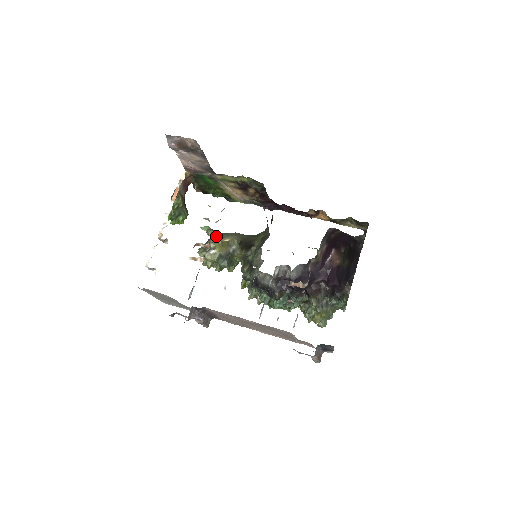
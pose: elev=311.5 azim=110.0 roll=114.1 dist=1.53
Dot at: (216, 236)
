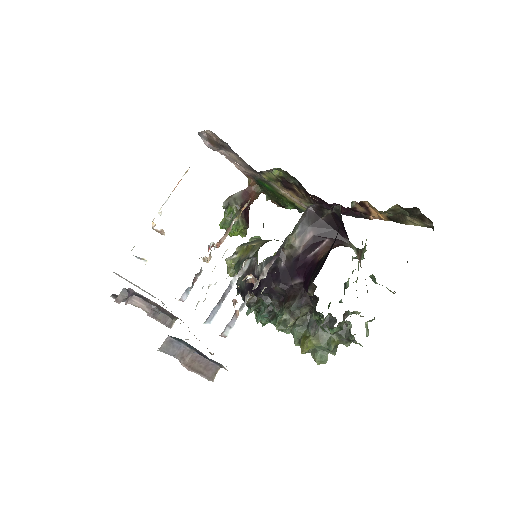
Dot at: occluded
